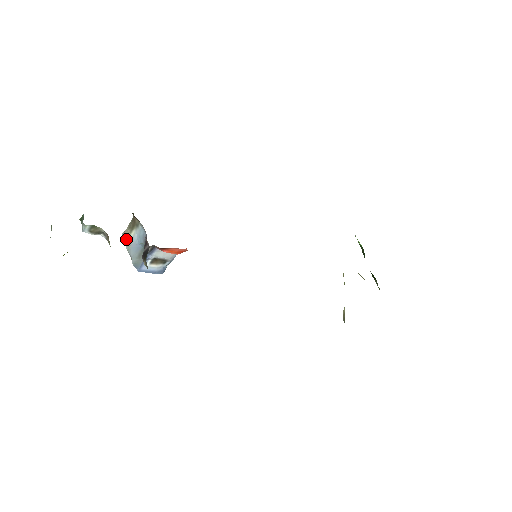
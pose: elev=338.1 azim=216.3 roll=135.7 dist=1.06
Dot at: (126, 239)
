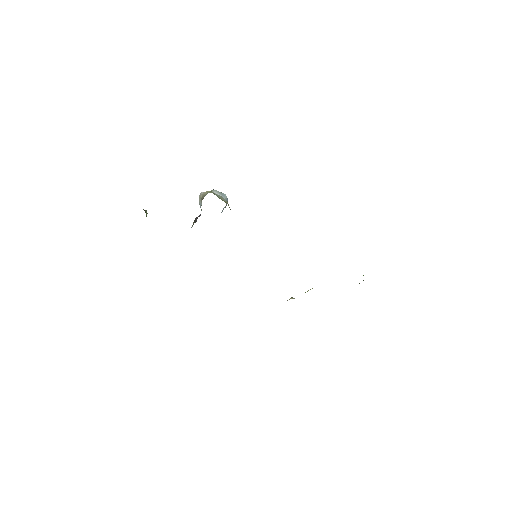
Dot at: (199, 199)
